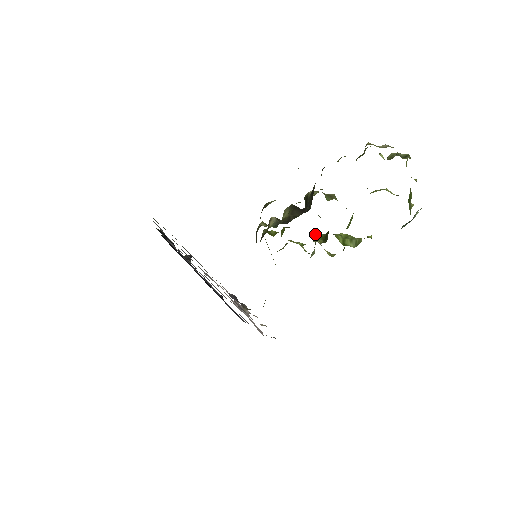
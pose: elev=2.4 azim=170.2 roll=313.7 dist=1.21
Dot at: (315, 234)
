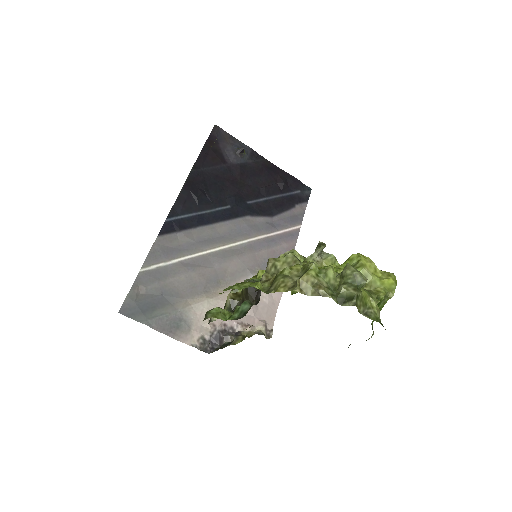
Dot at: occluded
